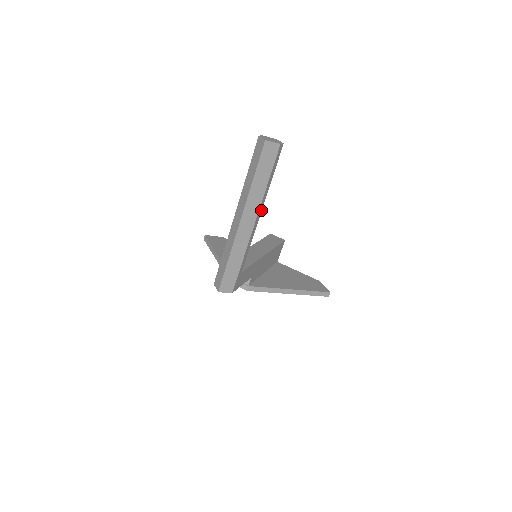
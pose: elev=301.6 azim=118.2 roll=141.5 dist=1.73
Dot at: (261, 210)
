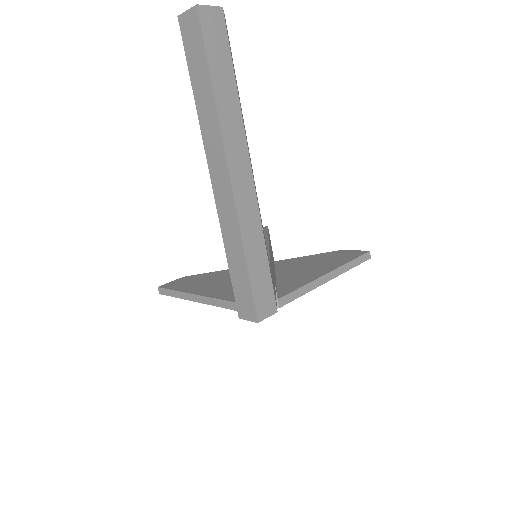
Dot at: occluded
